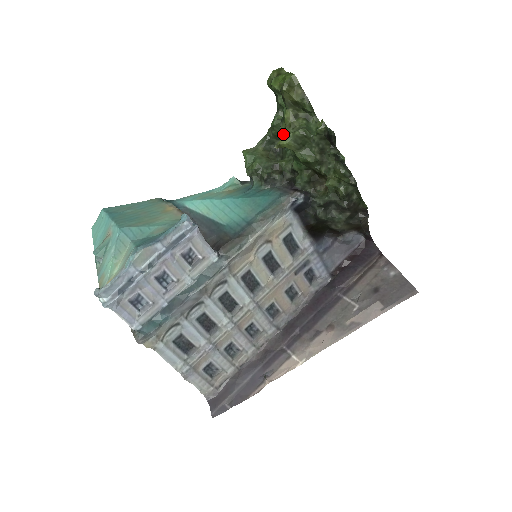
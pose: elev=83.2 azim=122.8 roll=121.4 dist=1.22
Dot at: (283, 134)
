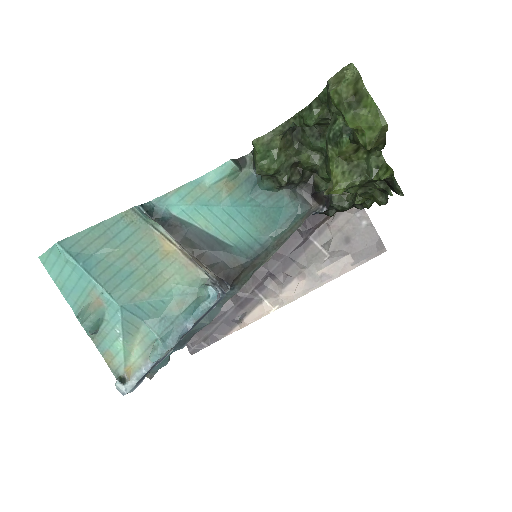
Dot at: (334, 169)
